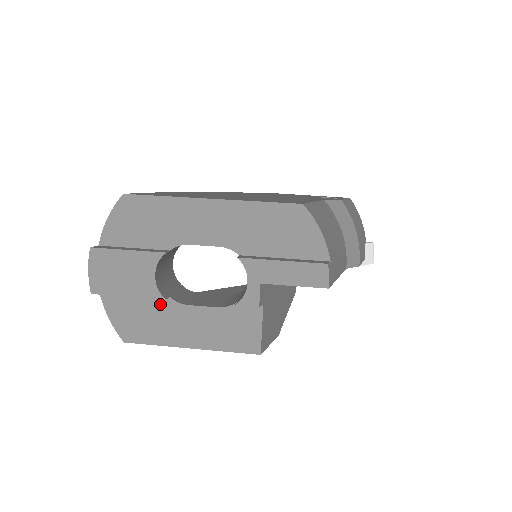
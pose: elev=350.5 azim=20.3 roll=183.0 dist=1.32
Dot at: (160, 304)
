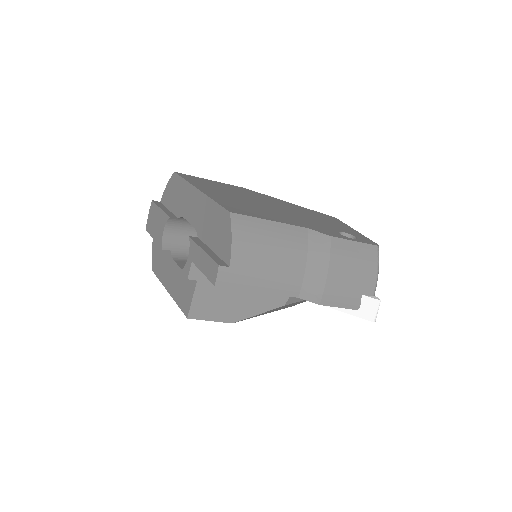
Dot at: (167, 253)
